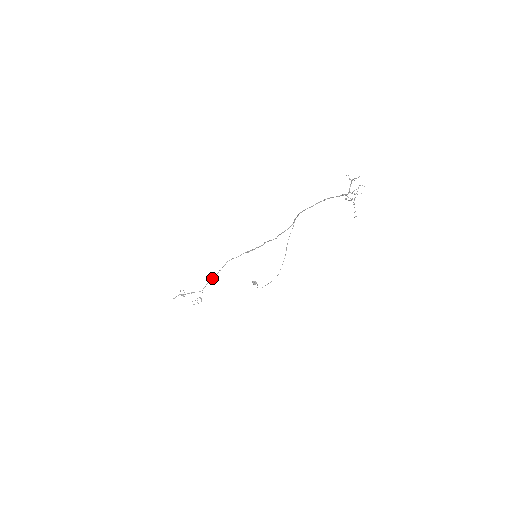
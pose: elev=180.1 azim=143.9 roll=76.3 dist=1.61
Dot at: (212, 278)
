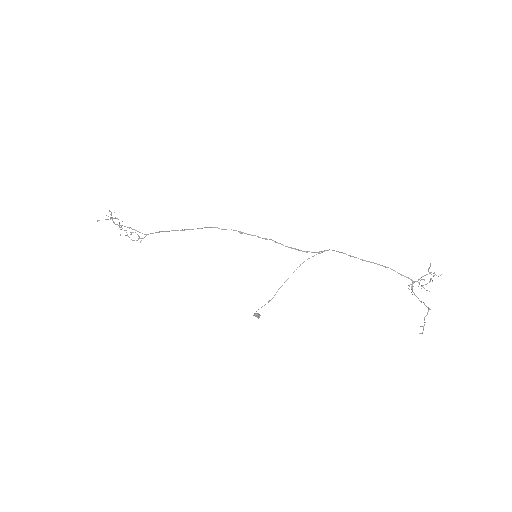
Dot at: (172, 230)
